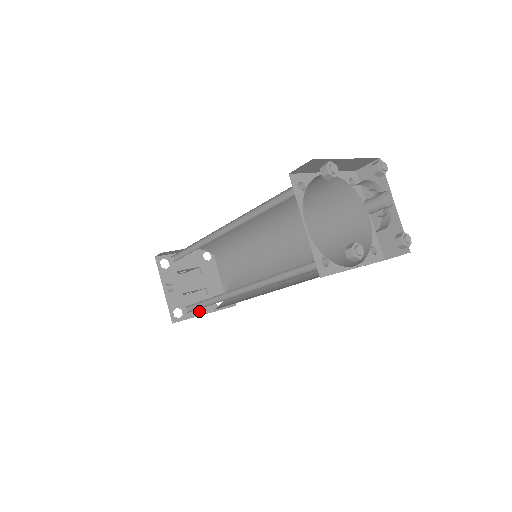
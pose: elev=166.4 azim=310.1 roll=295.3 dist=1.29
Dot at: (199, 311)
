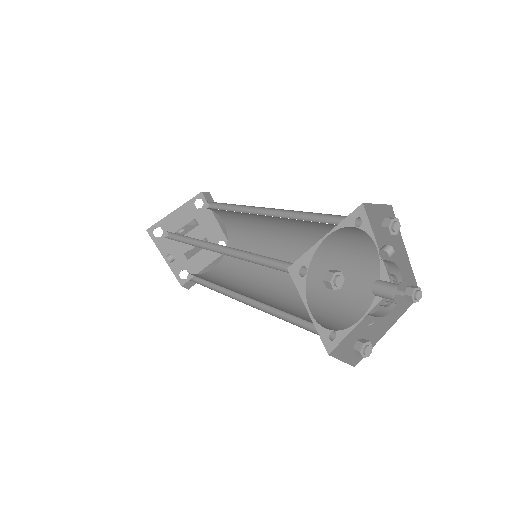
Dot at: (204, 263)
